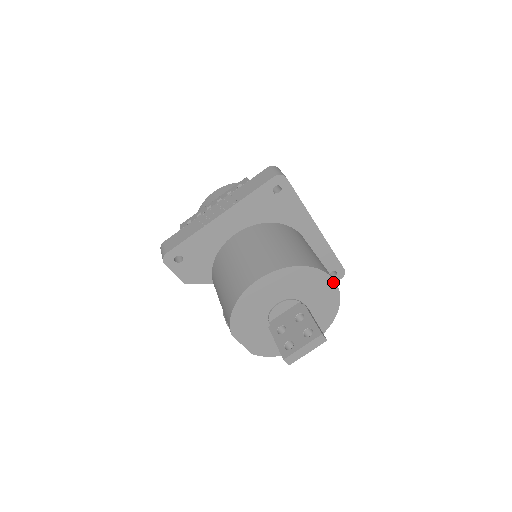
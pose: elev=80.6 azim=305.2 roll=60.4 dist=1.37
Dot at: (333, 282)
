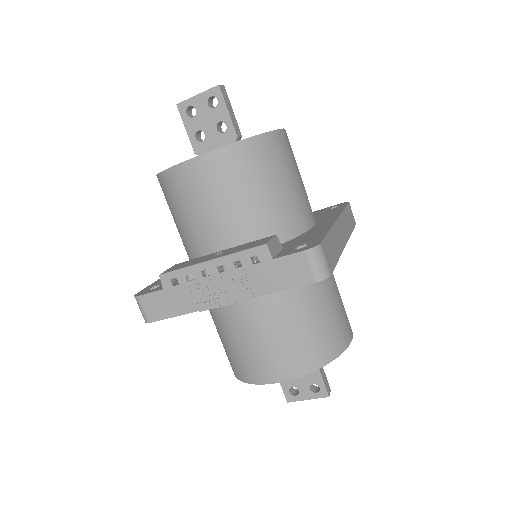
Dot at: (350, 339)
